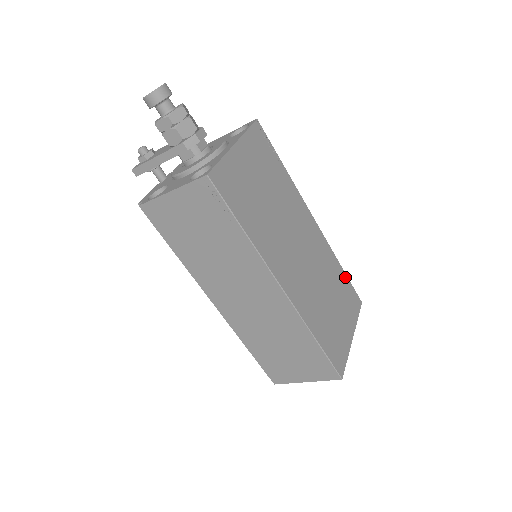
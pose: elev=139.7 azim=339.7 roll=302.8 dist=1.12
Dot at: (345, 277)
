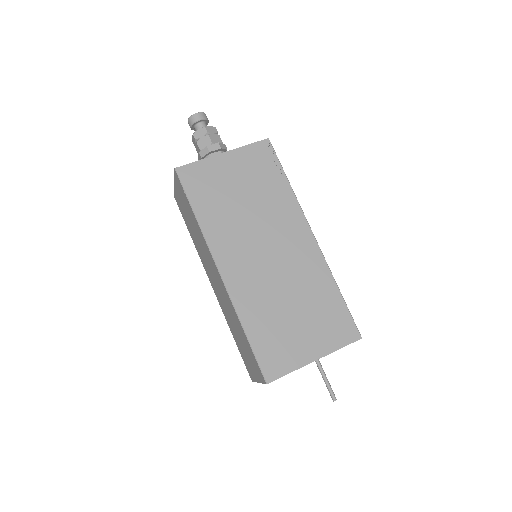
Dot at: (340, 301)
